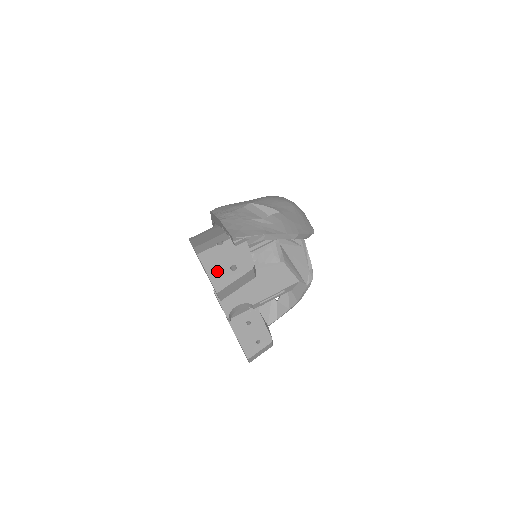
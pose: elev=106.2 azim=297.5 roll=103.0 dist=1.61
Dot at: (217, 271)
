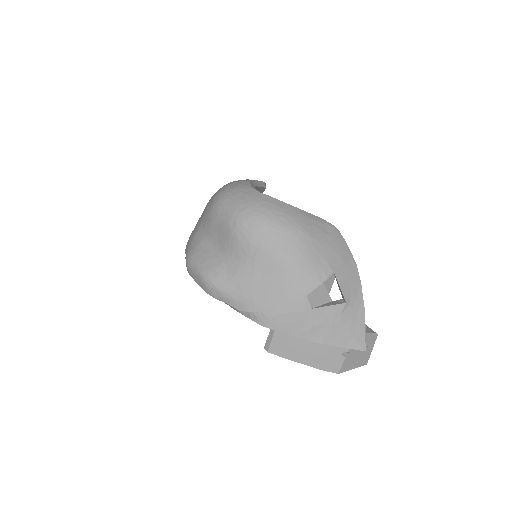
Dot at: (358, 361)
